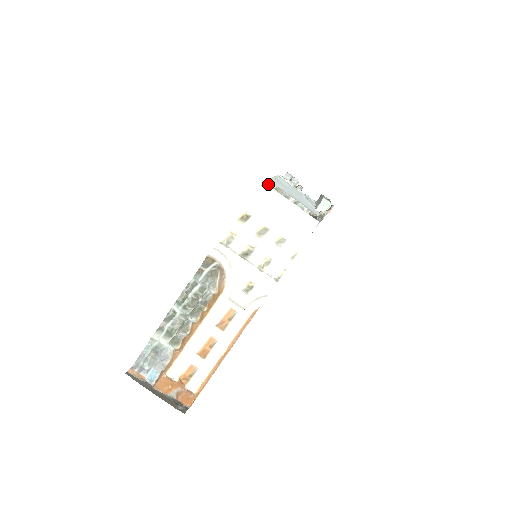
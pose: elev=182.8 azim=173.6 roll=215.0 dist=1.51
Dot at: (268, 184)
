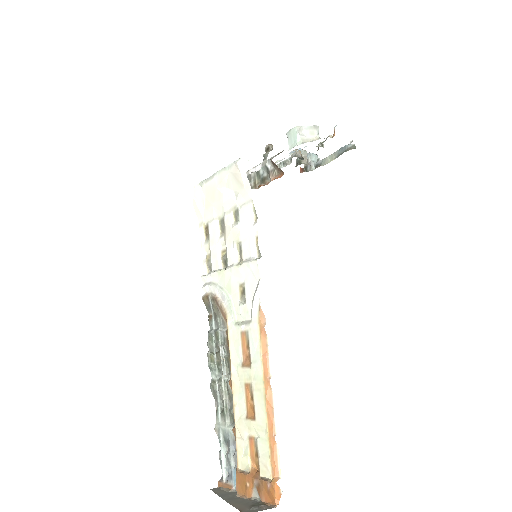
Dot at: occluded
